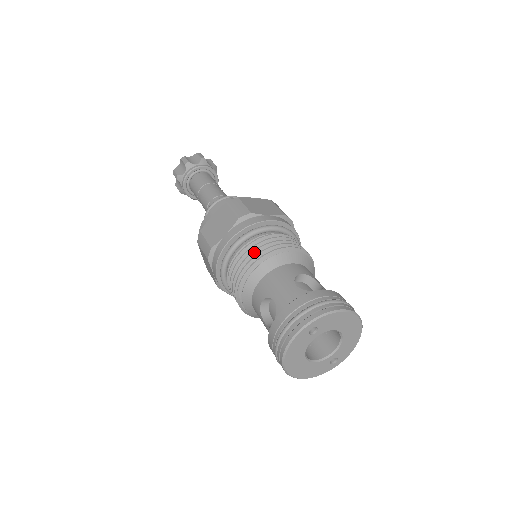
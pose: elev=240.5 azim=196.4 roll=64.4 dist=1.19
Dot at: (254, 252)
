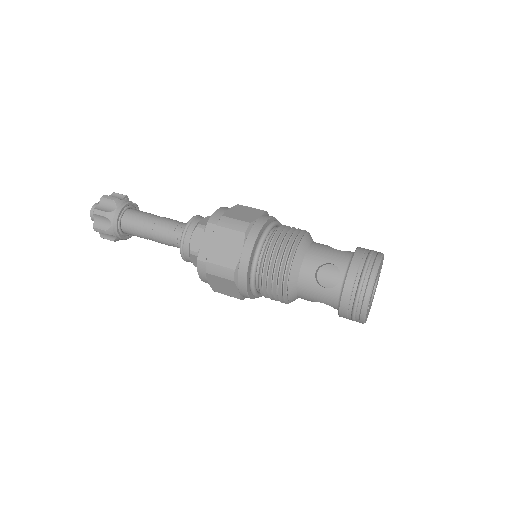
Dot at: (273, 290)
